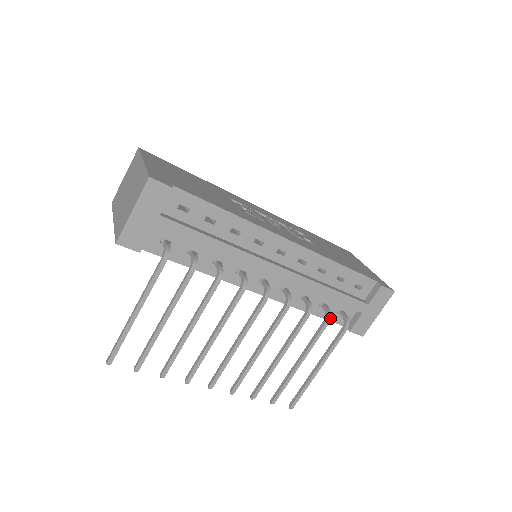
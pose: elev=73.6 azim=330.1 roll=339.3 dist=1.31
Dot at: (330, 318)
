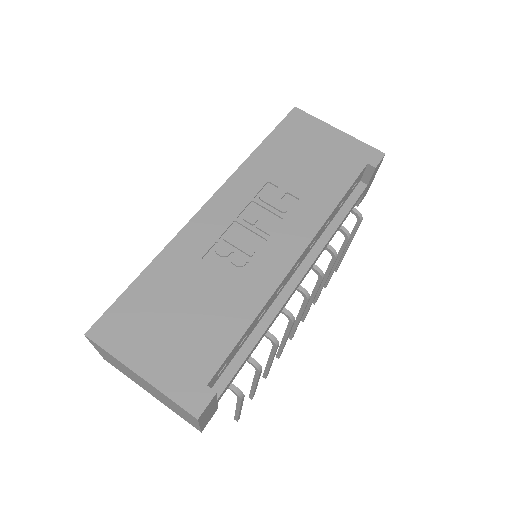
Dot at: (349, 235)
